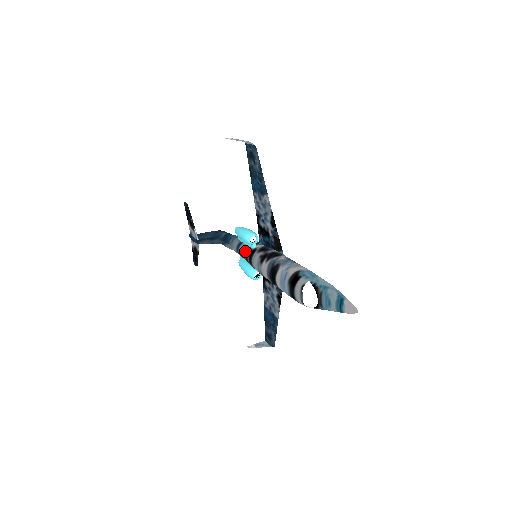
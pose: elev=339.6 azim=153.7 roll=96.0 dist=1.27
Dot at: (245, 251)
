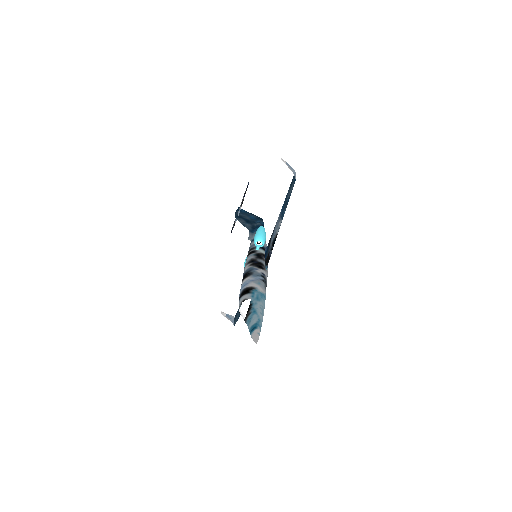
Dot at: (251, 247)
